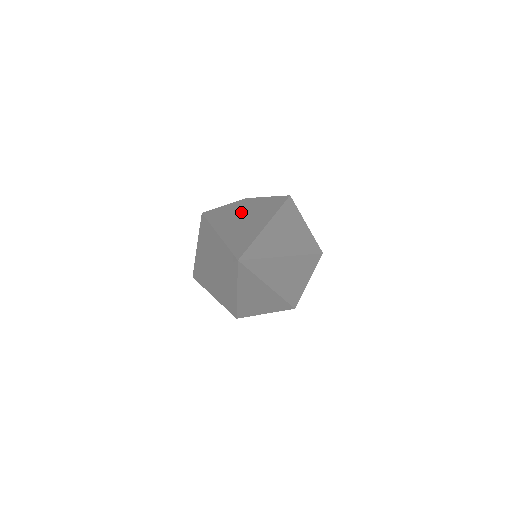
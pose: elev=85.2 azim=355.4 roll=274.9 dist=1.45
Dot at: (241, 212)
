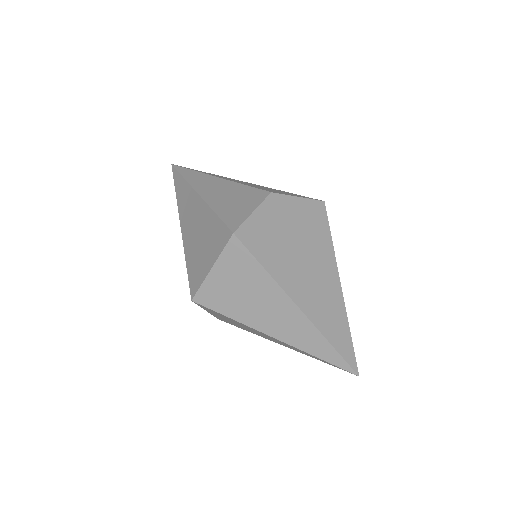
Dot at: (293, 244)
